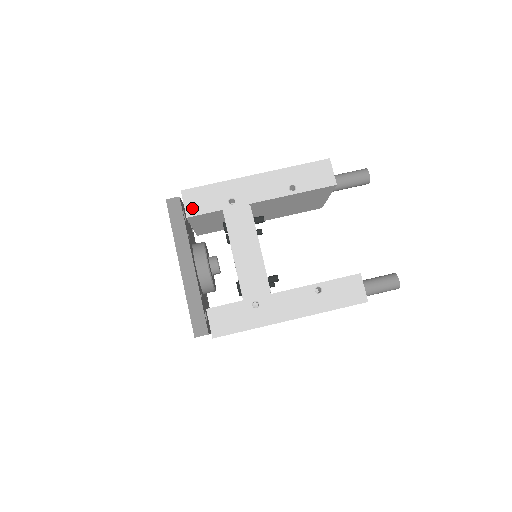
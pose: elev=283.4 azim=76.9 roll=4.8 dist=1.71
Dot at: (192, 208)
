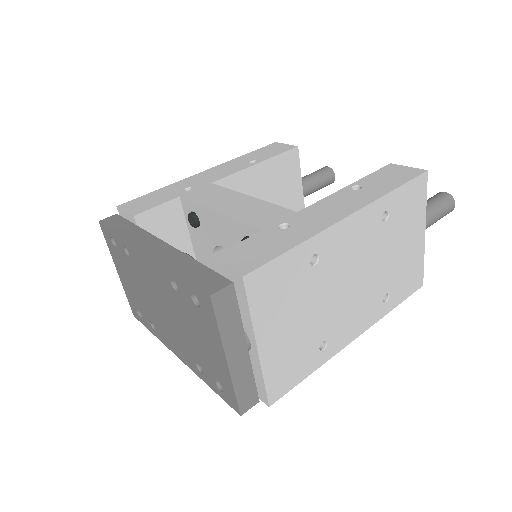
Dot at: (138, 209)
